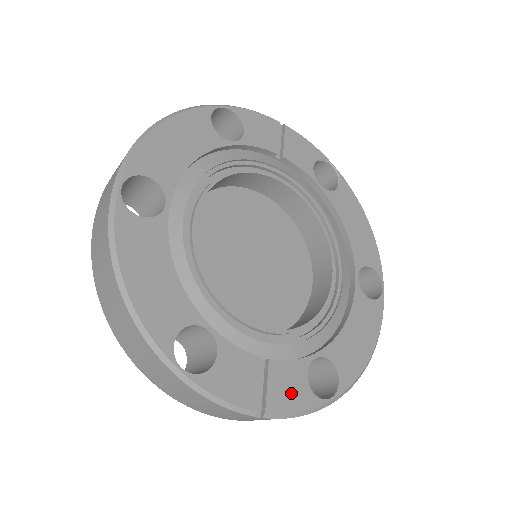
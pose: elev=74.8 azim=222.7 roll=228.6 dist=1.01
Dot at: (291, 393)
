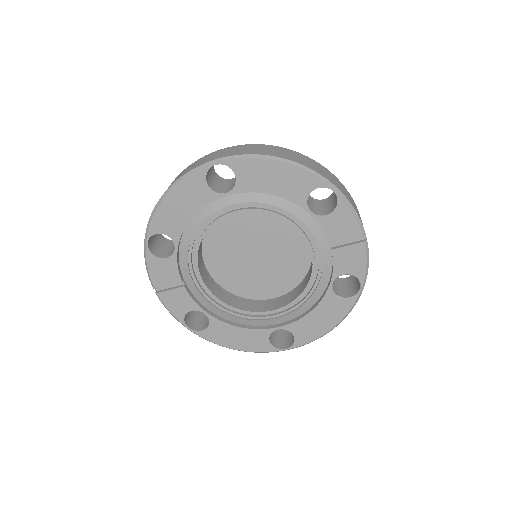
Dot at: (176, 304)
